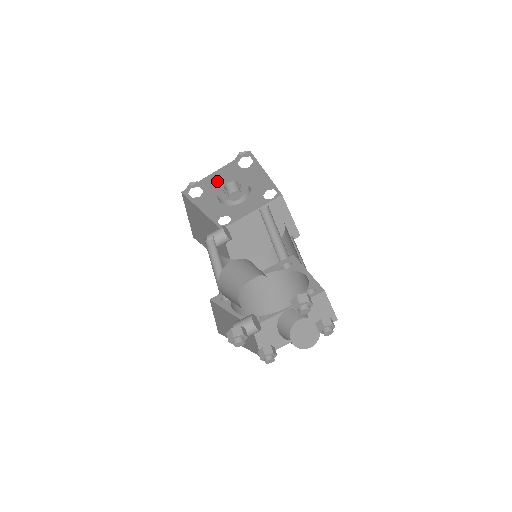
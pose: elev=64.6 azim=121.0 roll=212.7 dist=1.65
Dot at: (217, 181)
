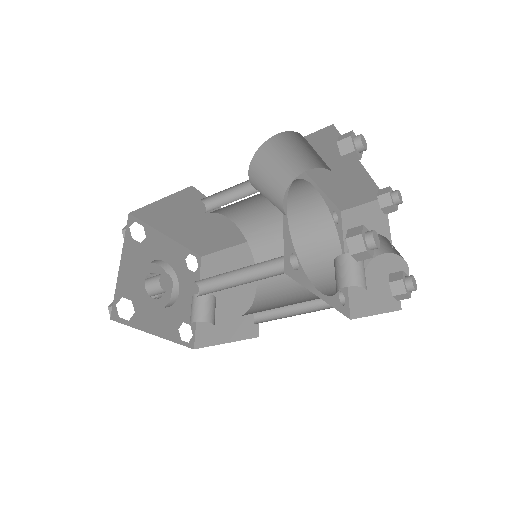
Dot at: (133, 277)
